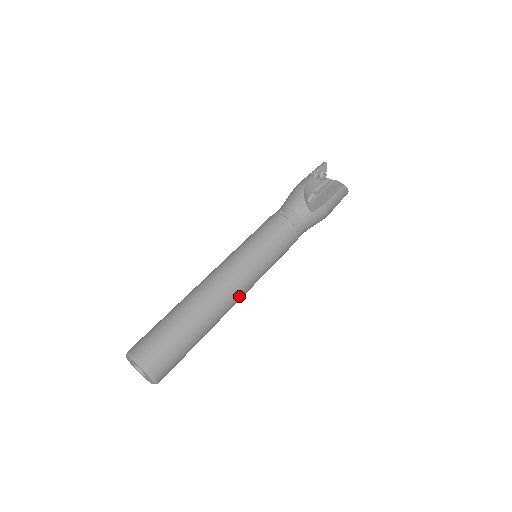
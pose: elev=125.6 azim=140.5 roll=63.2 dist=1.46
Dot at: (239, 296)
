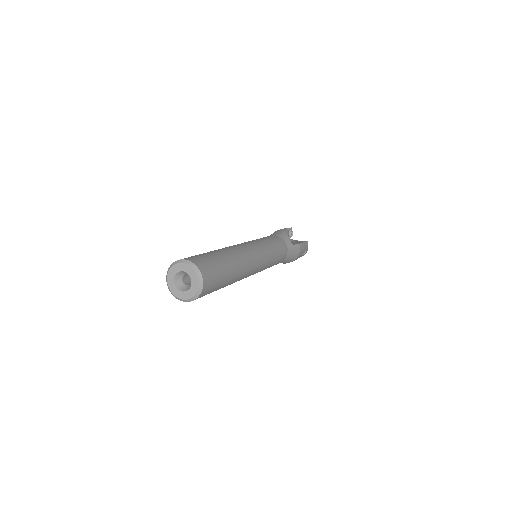
Dot at: (253, 268)
